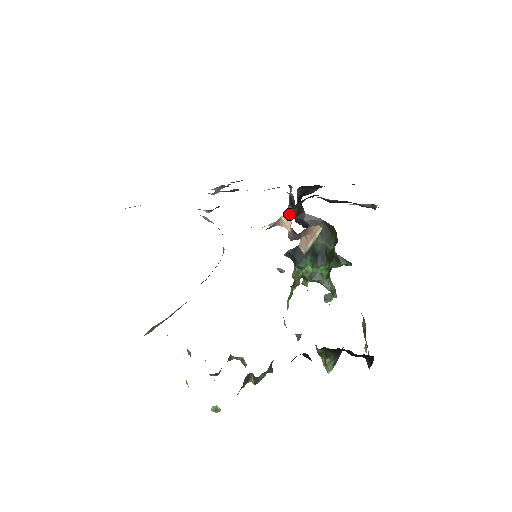
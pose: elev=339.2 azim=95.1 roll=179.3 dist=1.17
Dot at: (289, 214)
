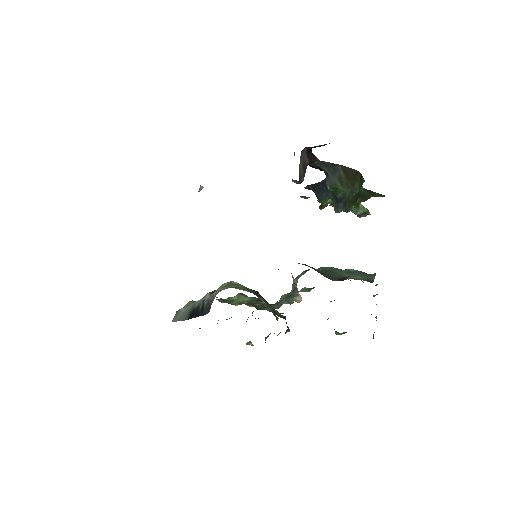
Dot at: (294, 182)
